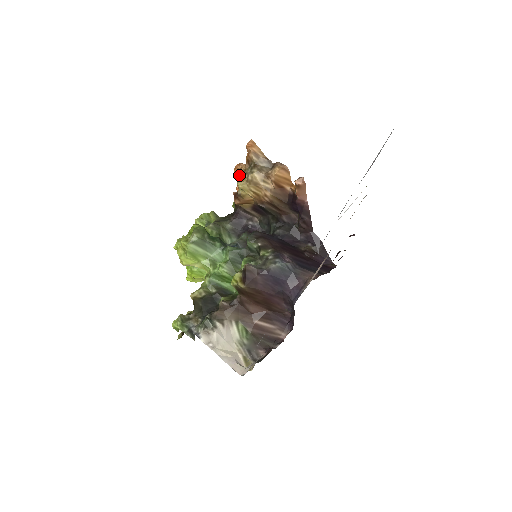
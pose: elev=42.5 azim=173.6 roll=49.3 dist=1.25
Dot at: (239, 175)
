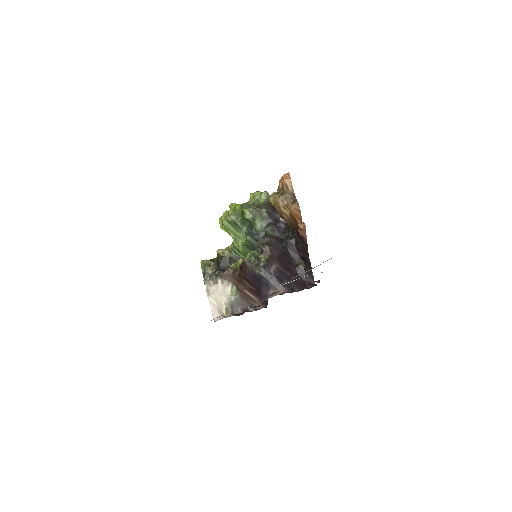
Dot at: (278, 188)
